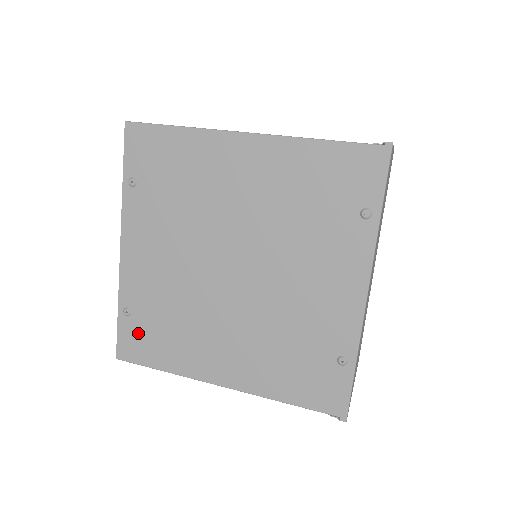
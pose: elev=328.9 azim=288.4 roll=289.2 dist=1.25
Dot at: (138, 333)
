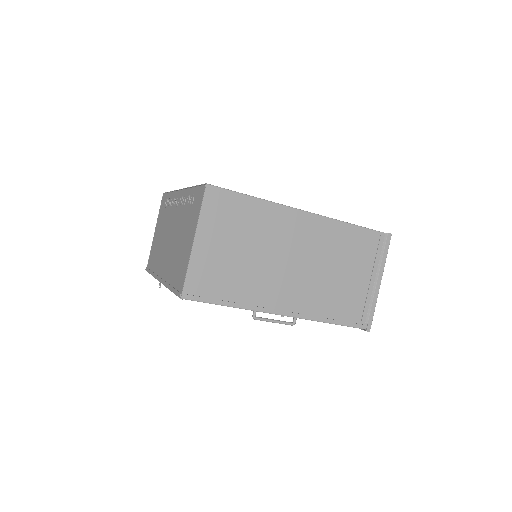
Dot at: occluded
